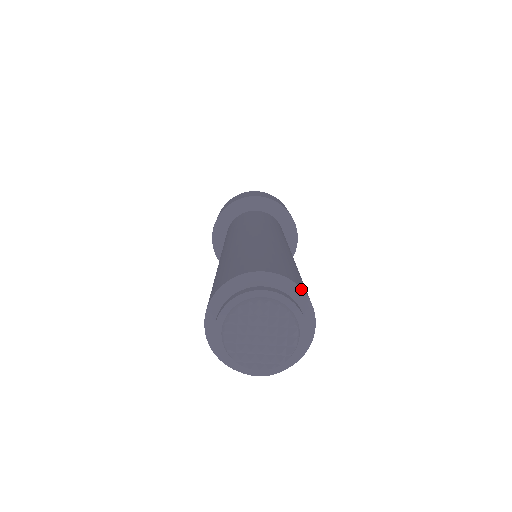
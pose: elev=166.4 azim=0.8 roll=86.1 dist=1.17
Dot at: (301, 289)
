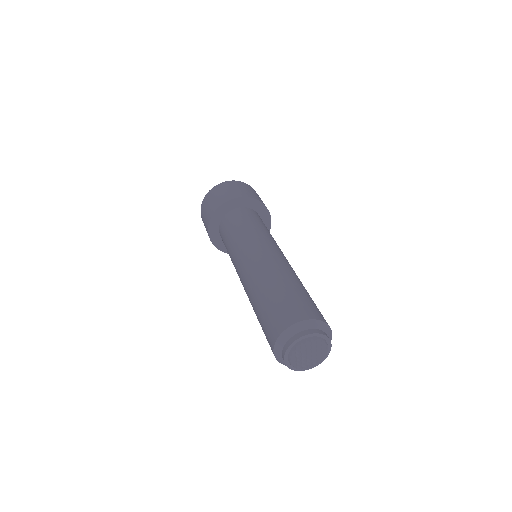
Dot at: (322, 322)
